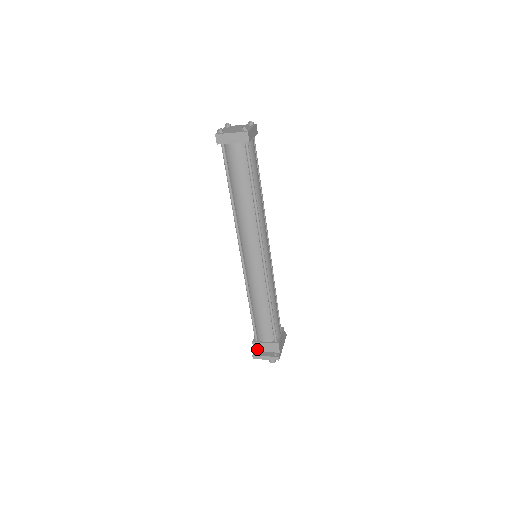
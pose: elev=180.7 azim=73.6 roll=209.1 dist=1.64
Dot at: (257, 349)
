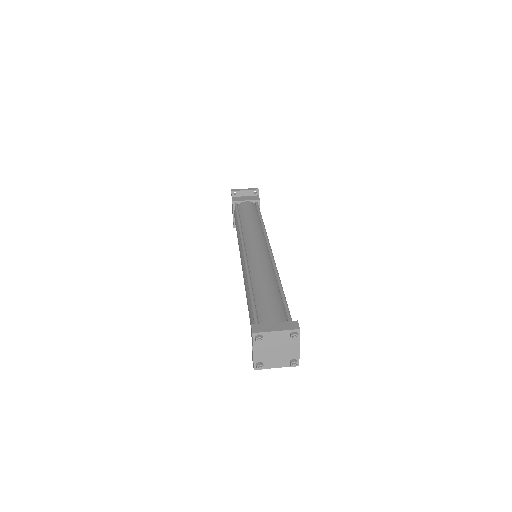
Dot at: occluded
